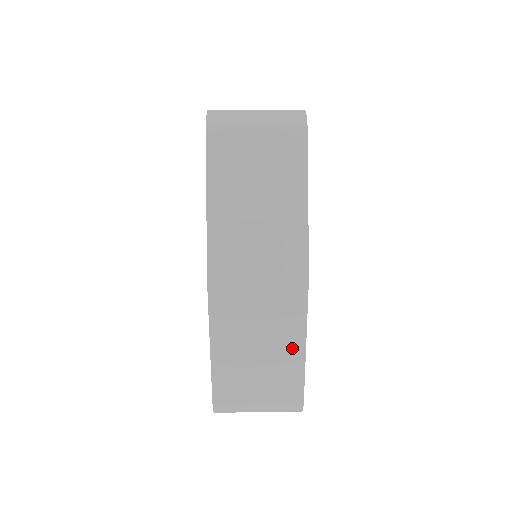
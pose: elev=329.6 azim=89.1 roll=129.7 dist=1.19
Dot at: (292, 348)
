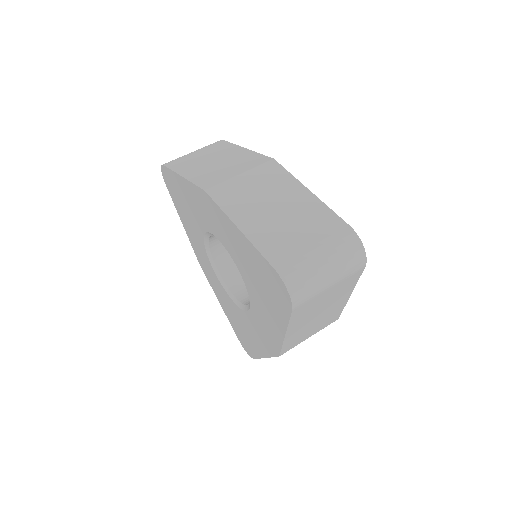
Dot at: occluded
